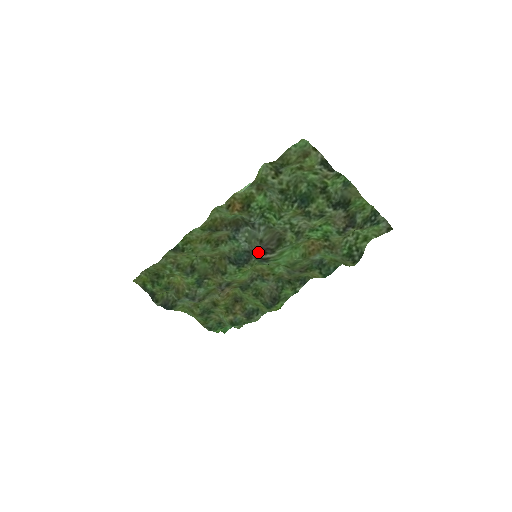
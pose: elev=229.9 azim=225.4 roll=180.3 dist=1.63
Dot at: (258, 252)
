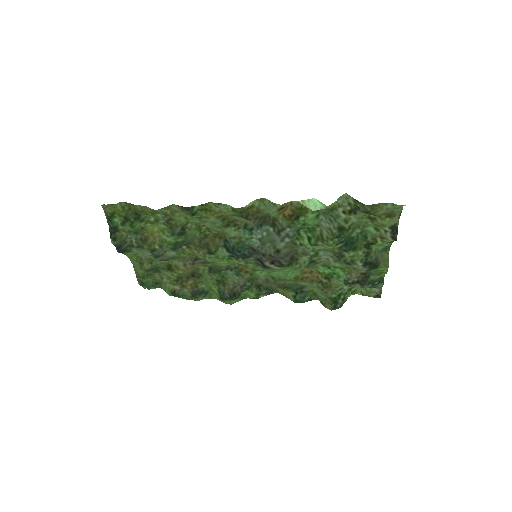
Dot at: (265, 257)
